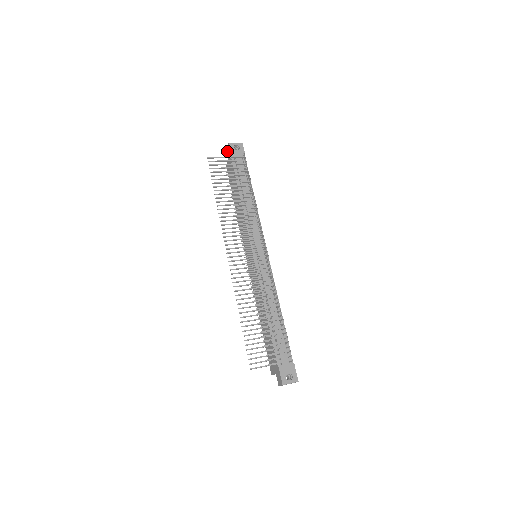
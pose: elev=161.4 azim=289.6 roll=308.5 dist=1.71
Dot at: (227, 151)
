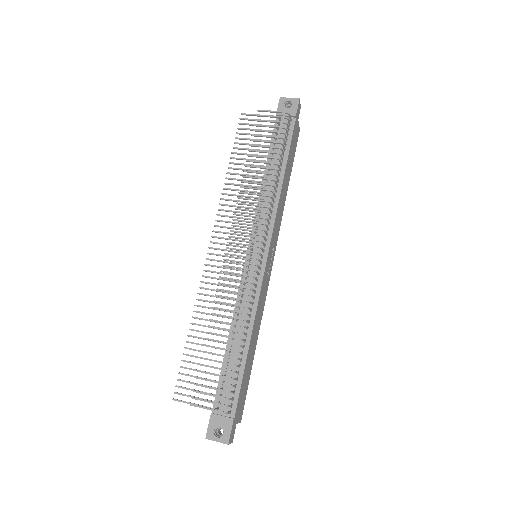
Dot at: occluded
